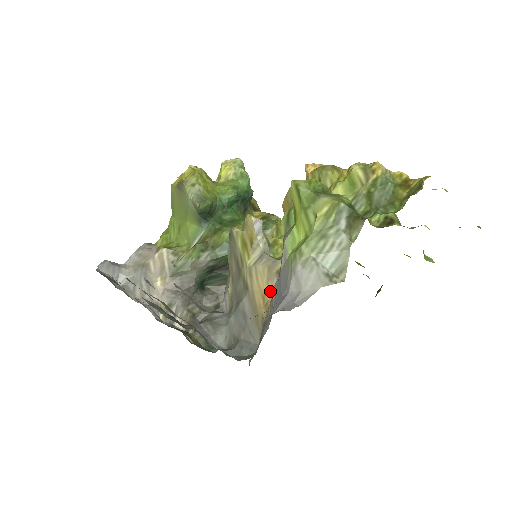
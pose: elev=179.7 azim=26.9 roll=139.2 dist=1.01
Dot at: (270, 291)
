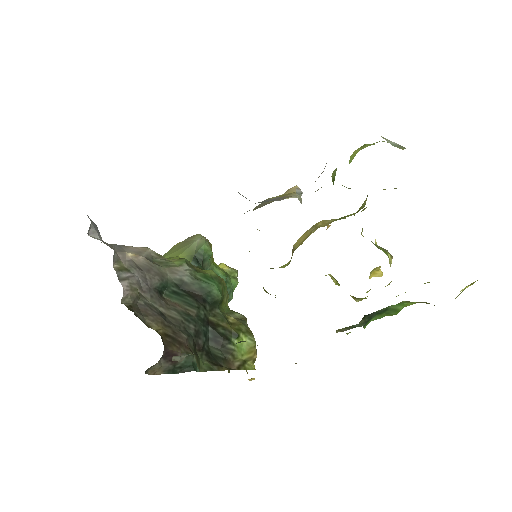
Dot at: occluded
